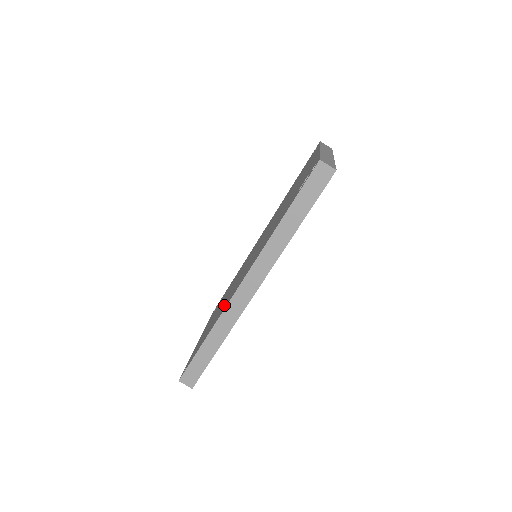
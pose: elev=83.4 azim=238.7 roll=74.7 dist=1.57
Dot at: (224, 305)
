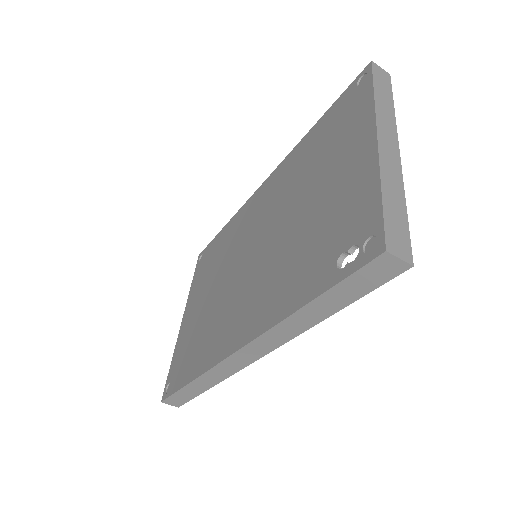
Dot at: (213, 338)
